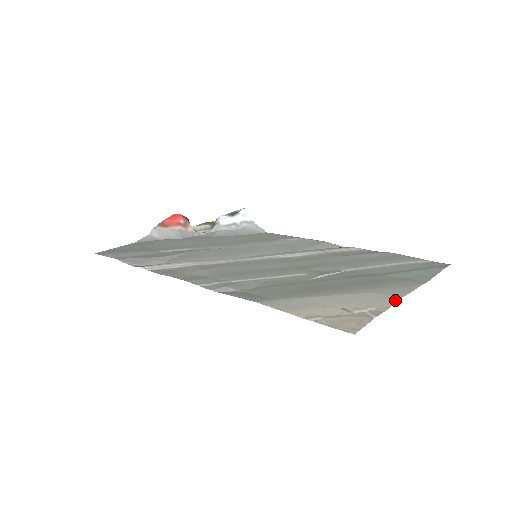
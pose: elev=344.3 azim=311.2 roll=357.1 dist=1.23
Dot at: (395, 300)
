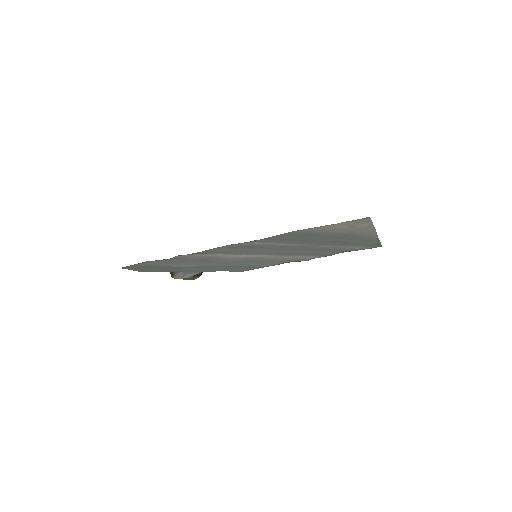
Dot at: (373, 228)
